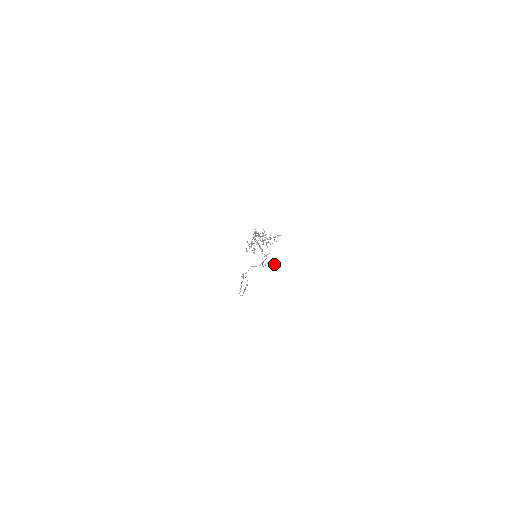
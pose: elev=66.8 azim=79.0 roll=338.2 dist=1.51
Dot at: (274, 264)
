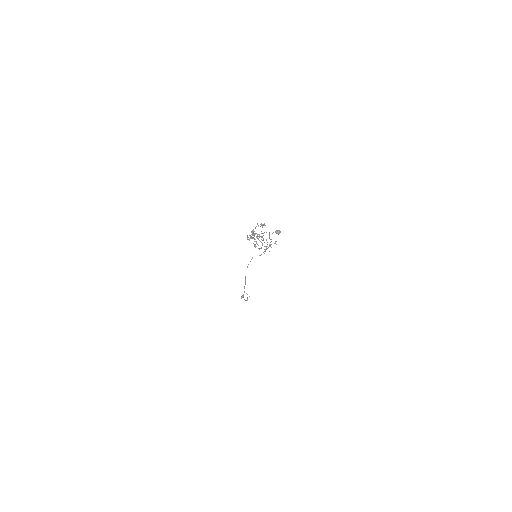
Dot at: (279, 231)
